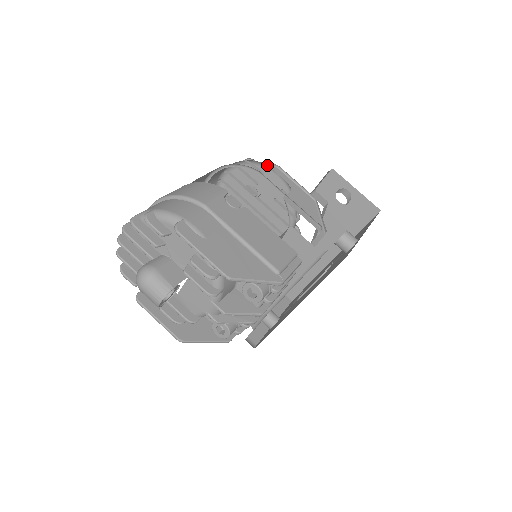
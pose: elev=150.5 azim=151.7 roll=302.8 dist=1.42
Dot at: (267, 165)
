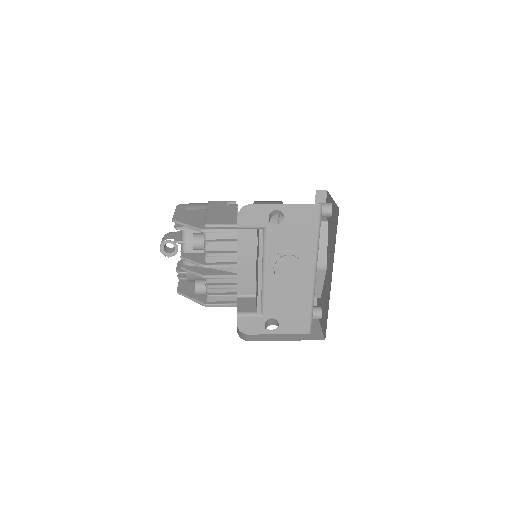
Dot at: occluded
